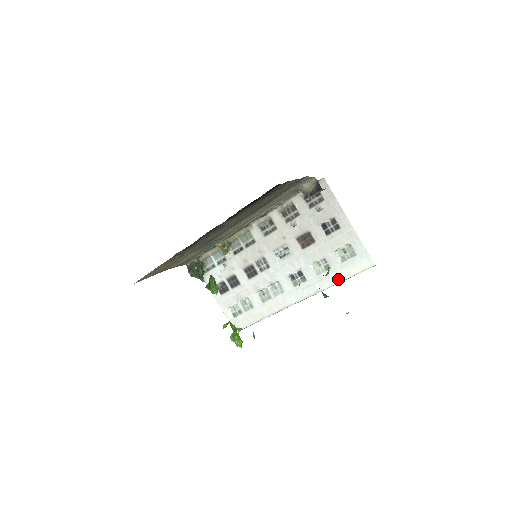
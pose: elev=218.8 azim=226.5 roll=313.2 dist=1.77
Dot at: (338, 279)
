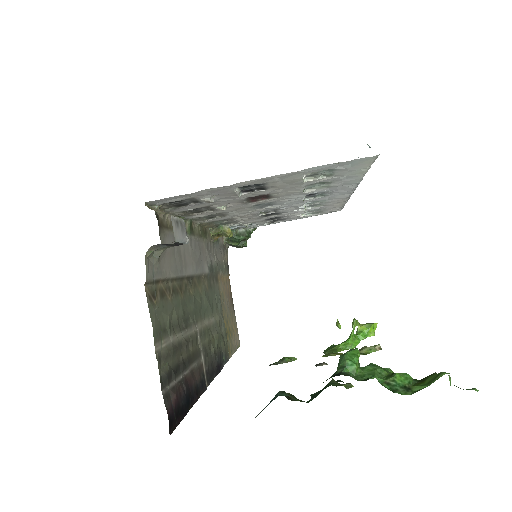
Dot at: (358, 177)
